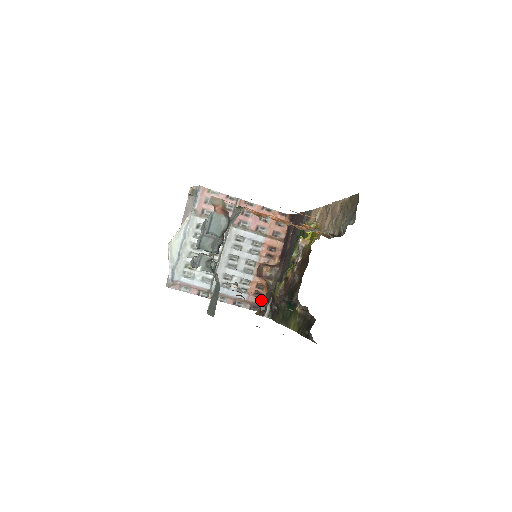
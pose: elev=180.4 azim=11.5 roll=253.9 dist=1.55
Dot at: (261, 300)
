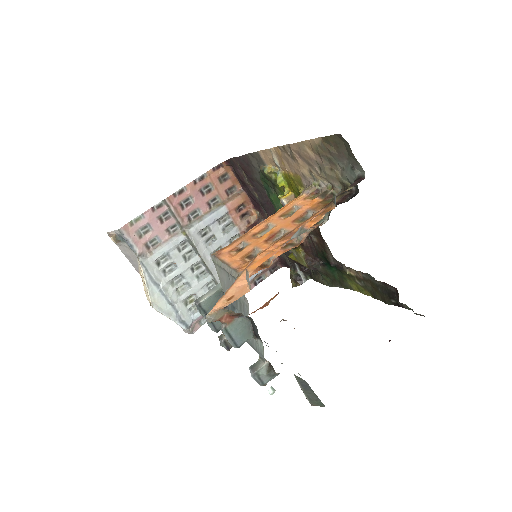
Dot at: occluded
